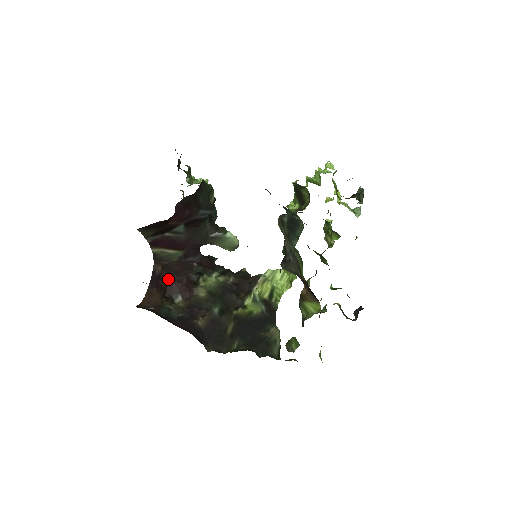
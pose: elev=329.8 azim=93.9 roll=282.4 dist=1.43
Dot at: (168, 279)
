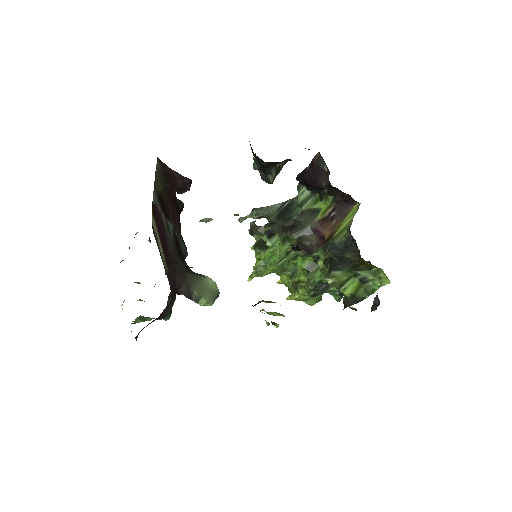
Dot at: (168, 259)
